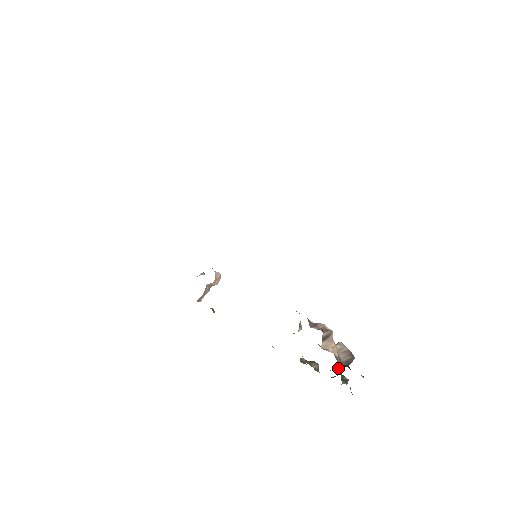
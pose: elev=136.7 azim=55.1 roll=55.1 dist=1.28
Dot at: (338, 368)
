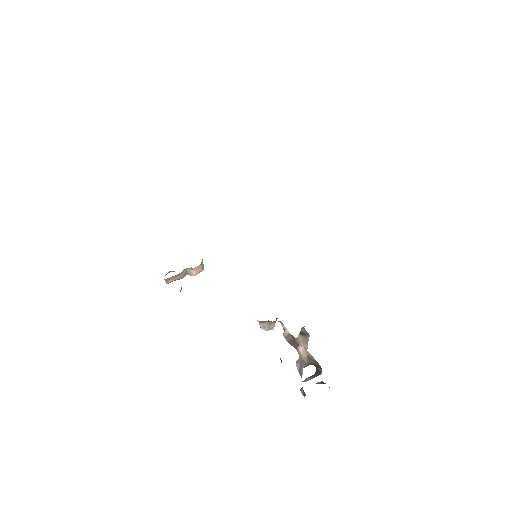
Dot at: occluded
